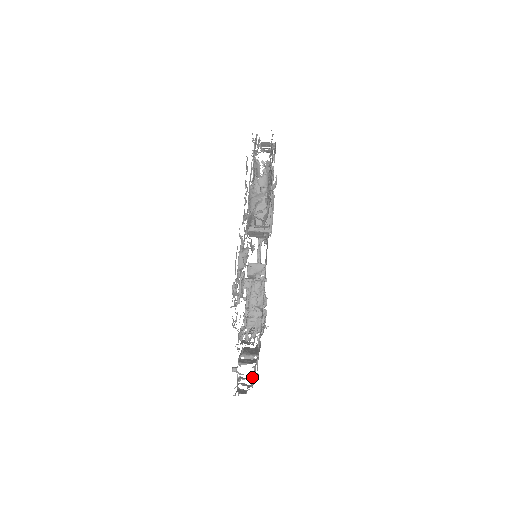
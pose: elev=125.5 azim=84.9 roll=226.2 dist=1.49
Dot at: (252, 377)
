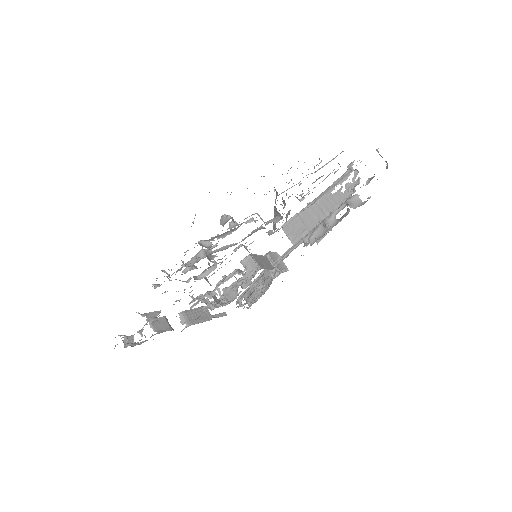
Dot at: occluded
